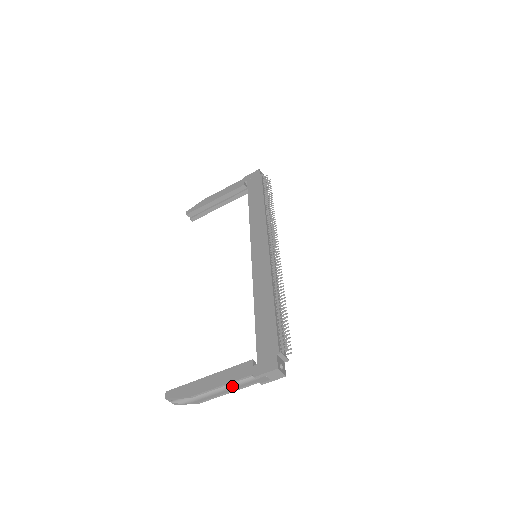
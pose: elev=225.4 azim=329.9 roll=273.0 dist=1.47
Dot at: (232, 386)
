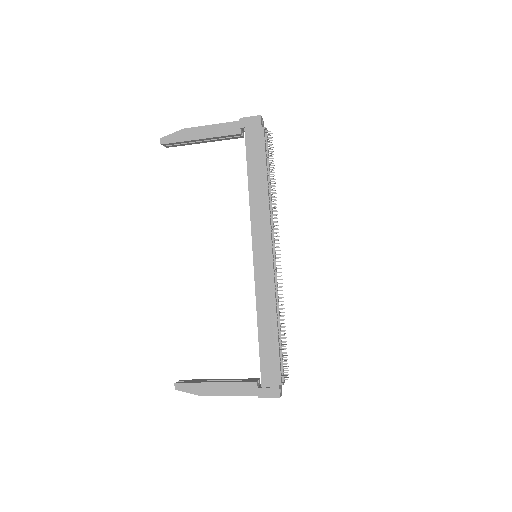
Dot at: occluded
